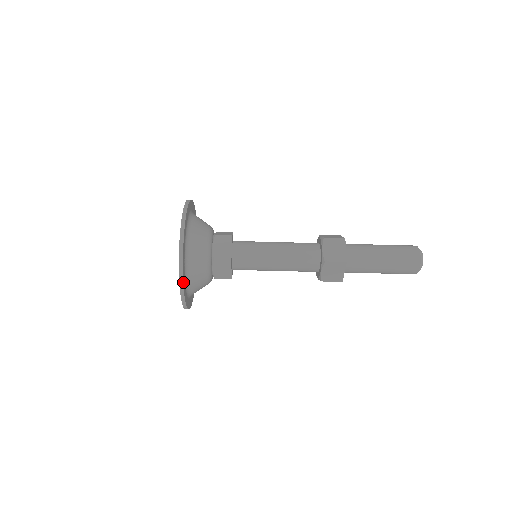
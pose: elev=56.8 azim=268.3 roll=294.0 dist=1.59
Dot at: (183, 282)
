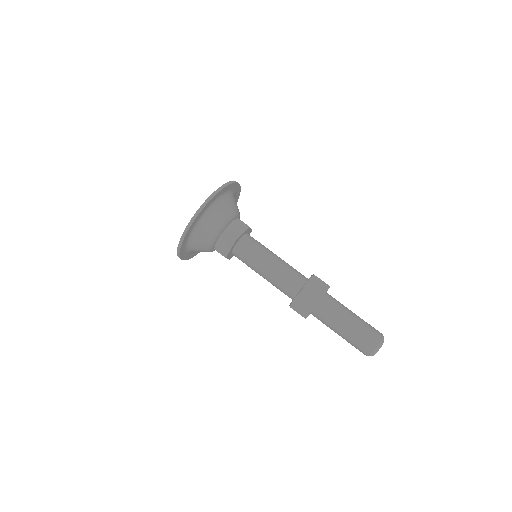
Dot at: (190, 227)
